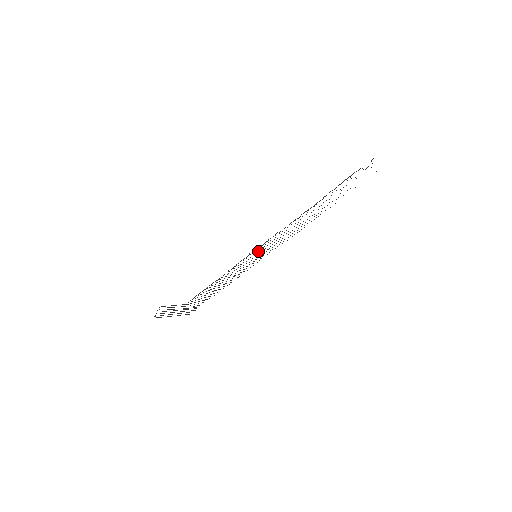
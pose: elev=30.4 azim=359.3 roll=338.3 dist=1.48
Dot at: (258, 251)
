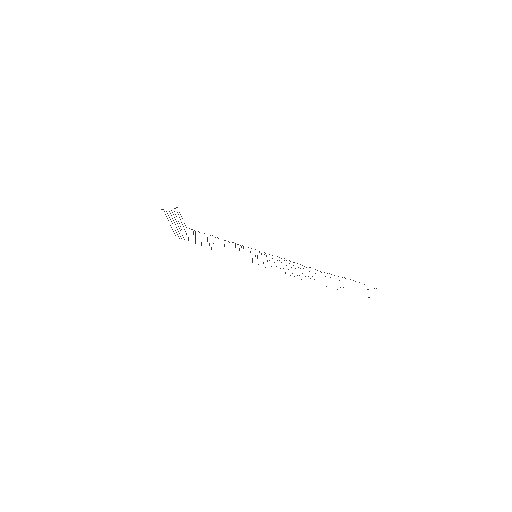
Dot at: (261, 254)
